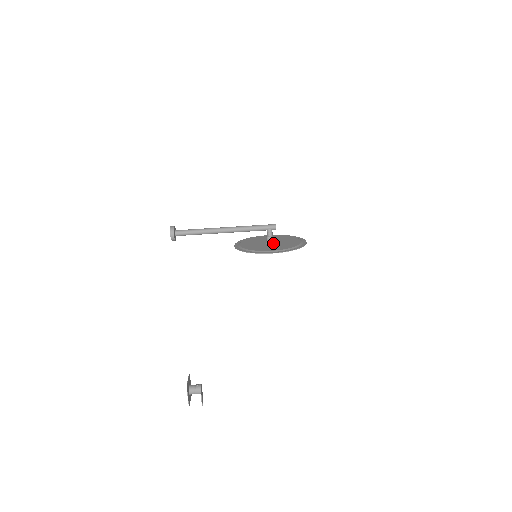
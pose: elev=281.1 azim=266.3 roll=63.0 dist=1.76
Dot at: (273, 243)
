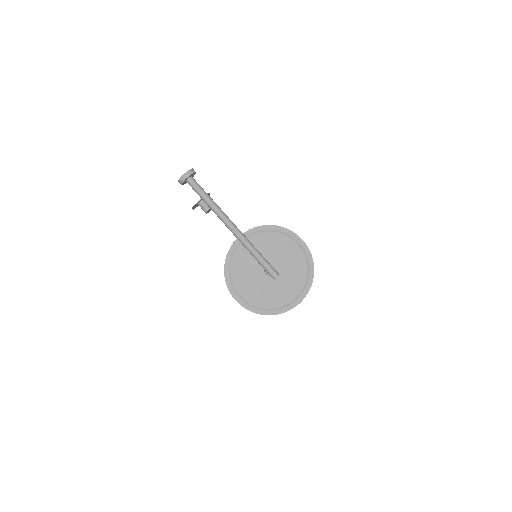
Dot at: (268, 276)
